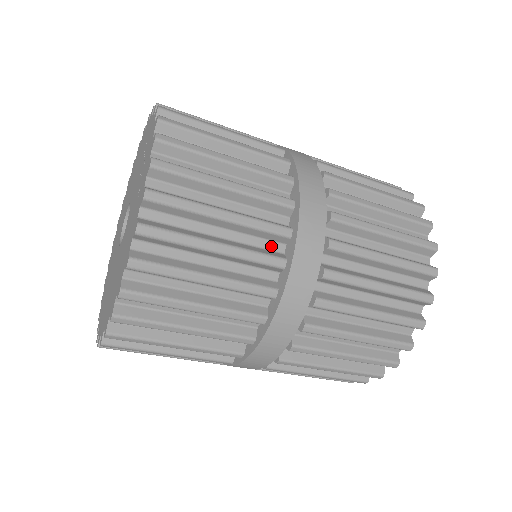
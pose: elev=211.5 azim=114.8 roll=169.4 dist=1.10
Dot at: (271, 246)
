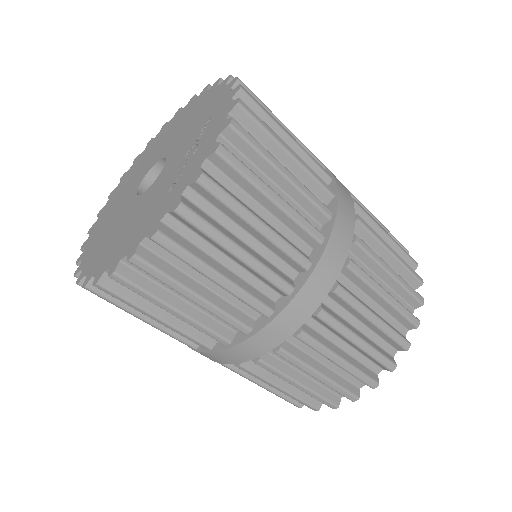
Dot at: (268, 291)
